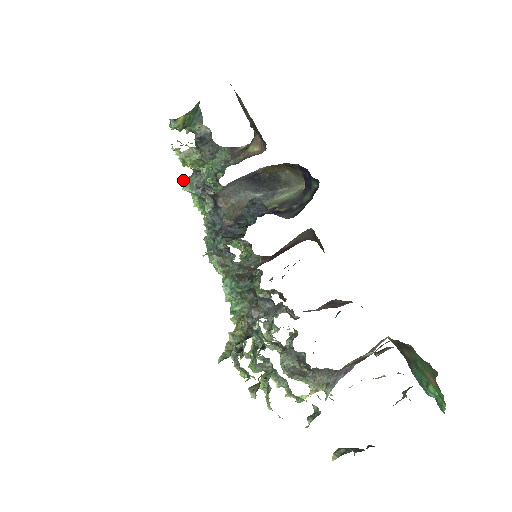
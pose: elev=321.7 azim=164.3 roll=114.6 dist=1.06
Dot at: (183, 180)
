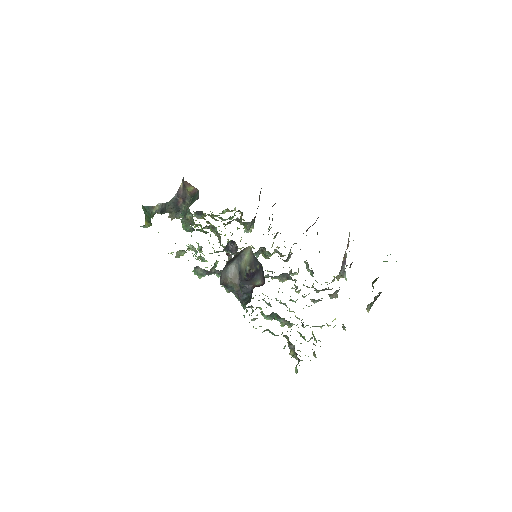
Dot at: (194, 274)
